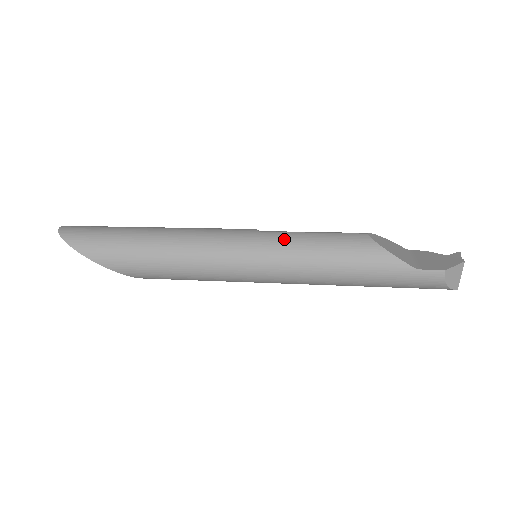
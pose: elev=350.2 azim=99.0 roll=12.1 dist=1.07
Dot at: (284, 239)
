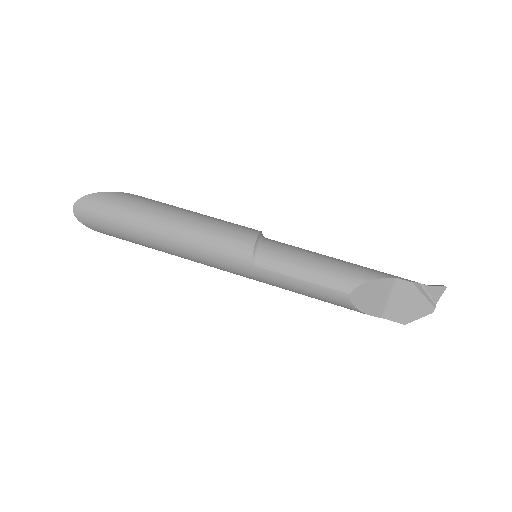
Dot at: (275, 281)
